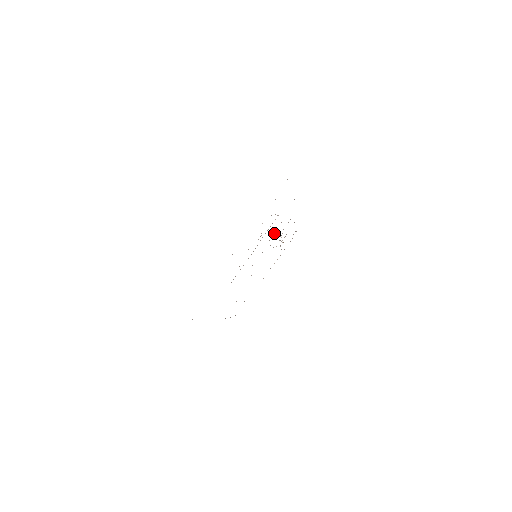
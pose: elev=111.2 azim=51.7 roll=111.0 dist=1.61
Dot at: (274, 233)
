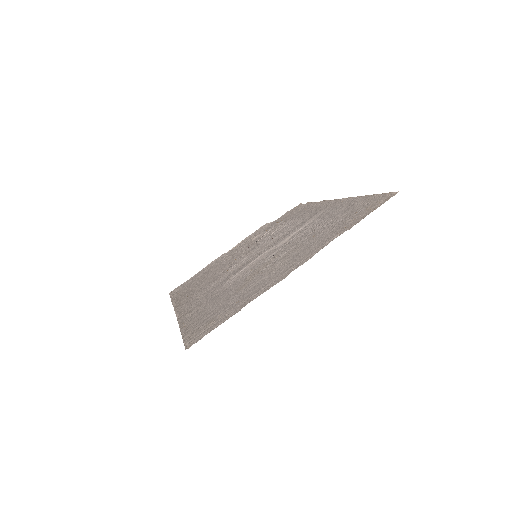
Dot at: (279, 235)
